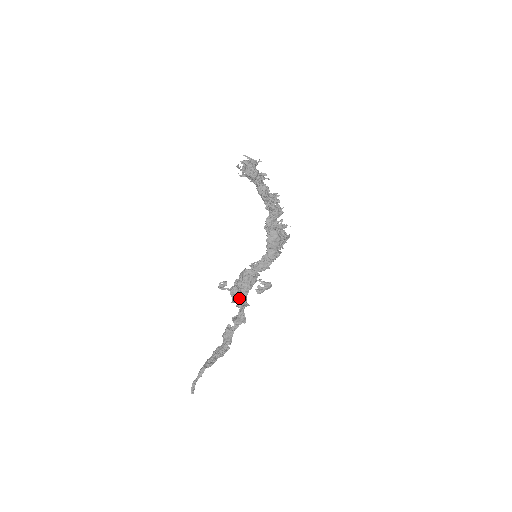
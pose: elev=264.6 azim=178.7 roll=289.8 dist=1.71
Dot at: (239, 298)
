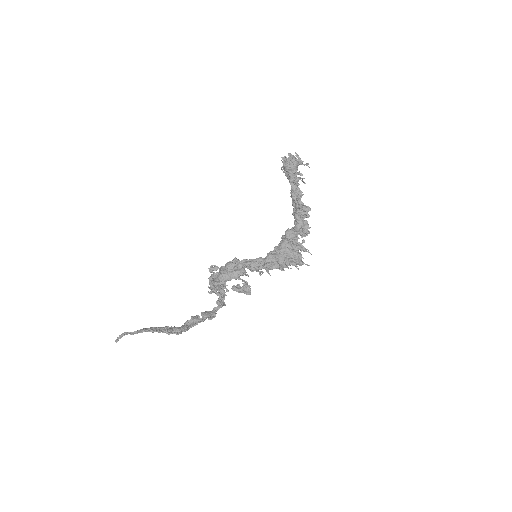
Dot at: (213, 281)
